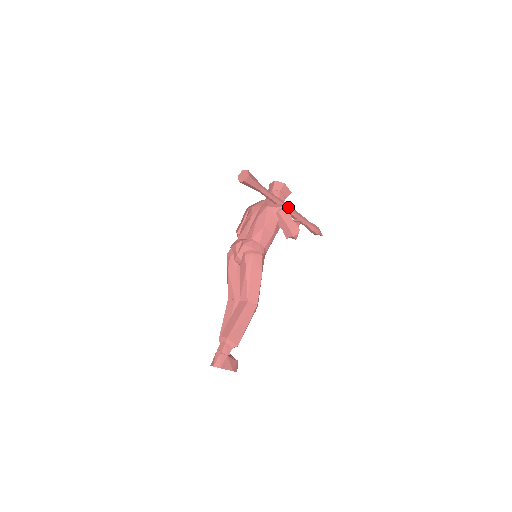
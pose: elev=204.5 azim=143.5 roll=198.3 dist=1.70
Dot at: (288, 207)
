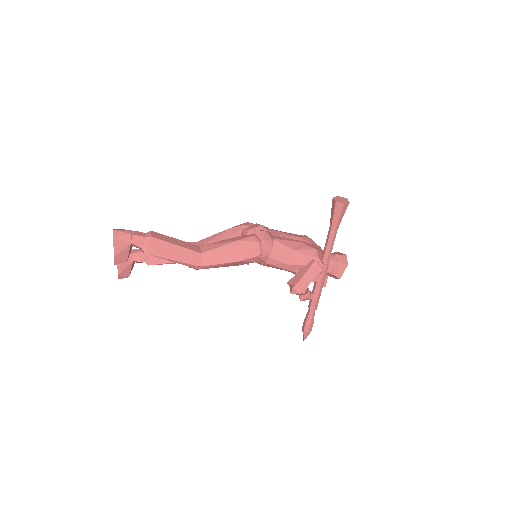
Dot at: (324, 275)
